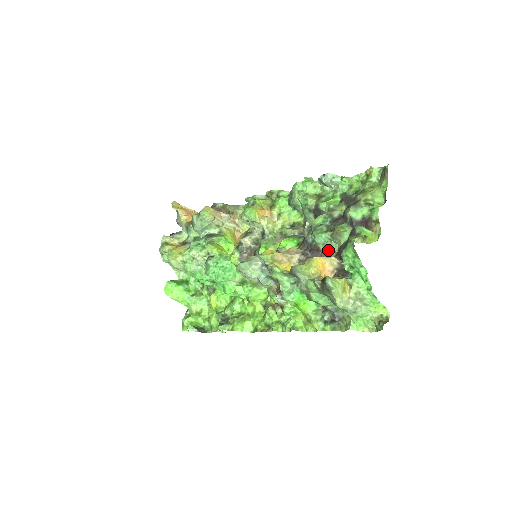
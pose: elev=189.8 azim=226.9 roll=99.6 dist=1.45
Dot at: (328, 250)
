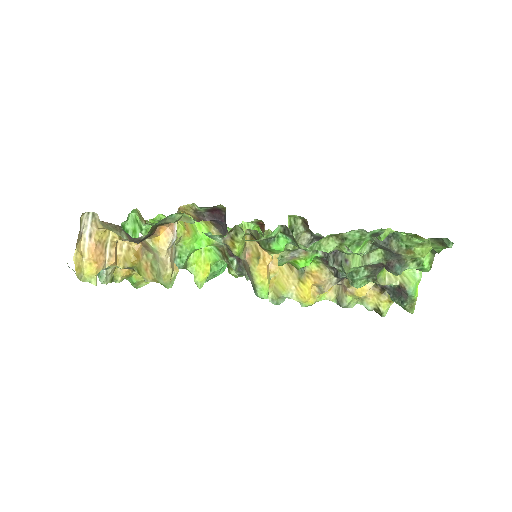
Dot at: occluded
